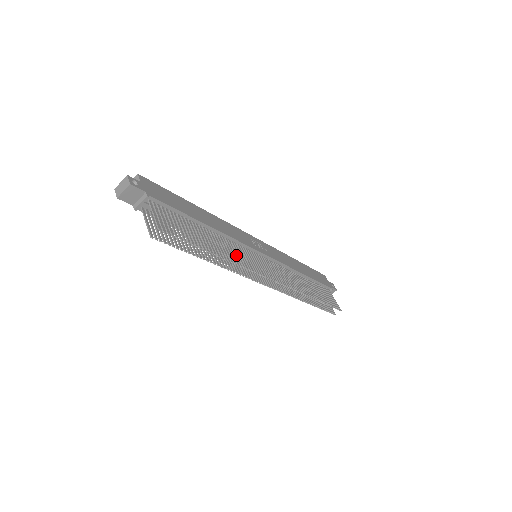
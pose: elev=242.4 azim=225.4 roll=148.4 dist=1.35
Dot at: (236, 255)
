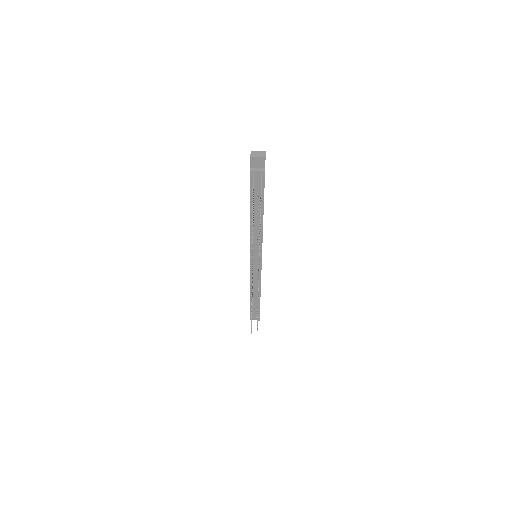
Dot at: occluded
